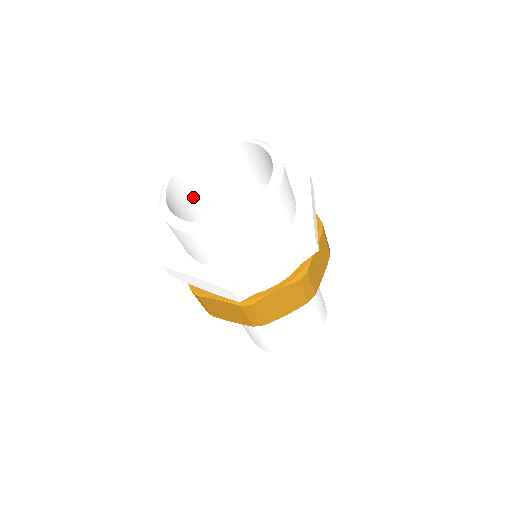
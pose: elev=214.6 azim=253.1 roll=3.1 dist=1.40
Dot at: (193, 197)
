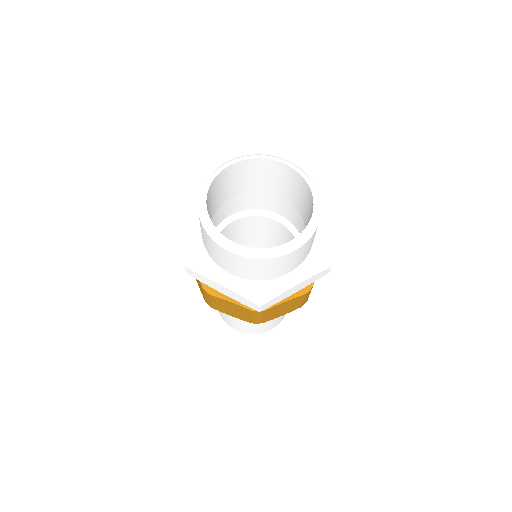
Dot at: (216, 200)
